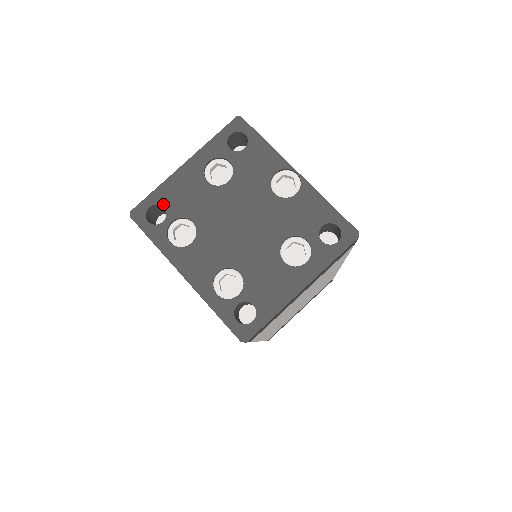
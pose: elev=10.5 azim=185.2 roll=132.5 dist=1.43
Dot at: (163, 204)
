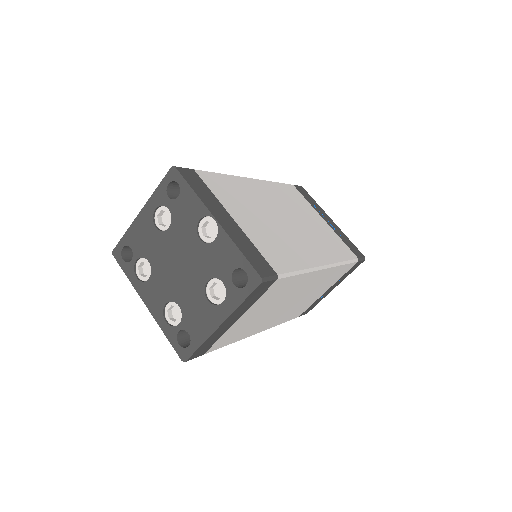
Dot at: (130, 246)
